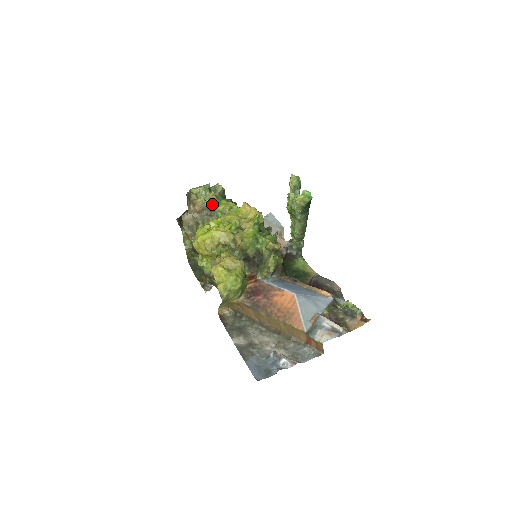
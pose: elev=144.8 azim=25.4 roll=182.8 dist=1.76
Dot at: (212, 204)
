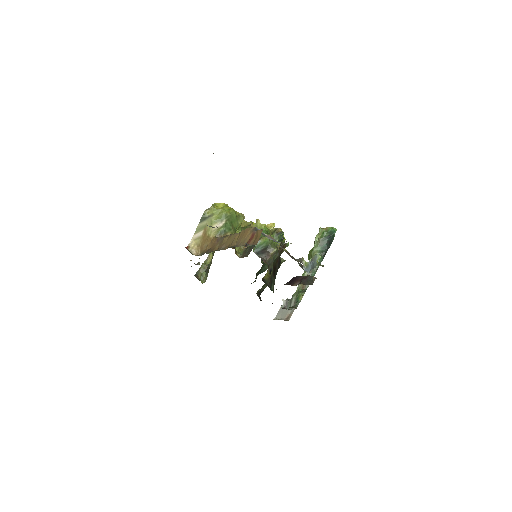
Dot at: occluded
